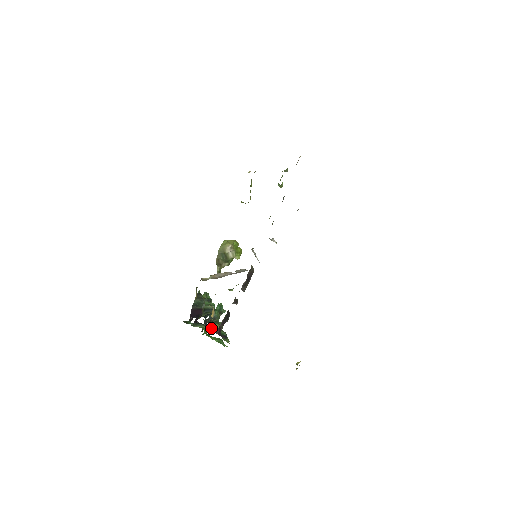
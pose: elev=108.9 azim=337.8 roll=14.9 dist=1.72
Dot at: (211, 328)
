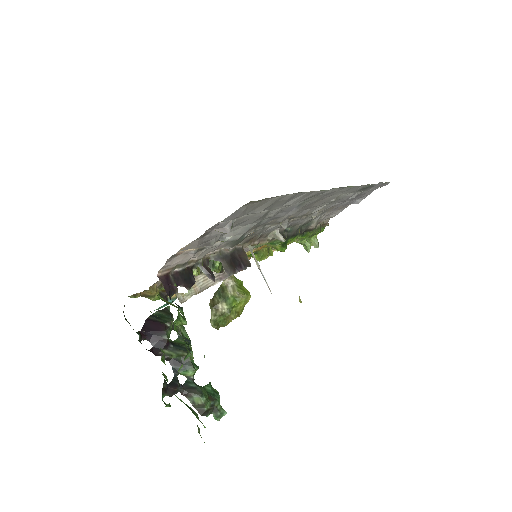
Dot at: (159, 298)
